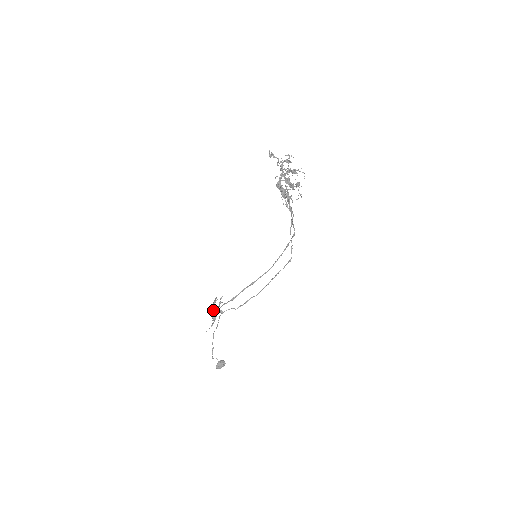
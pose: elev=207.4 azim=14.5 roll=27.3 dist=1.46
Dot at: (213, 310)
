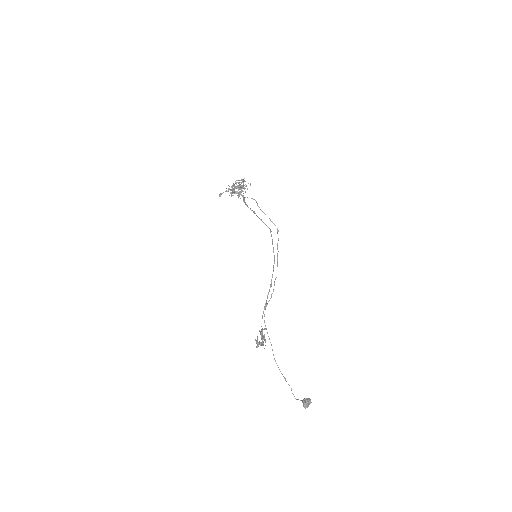
Dot at: (259, 342)
